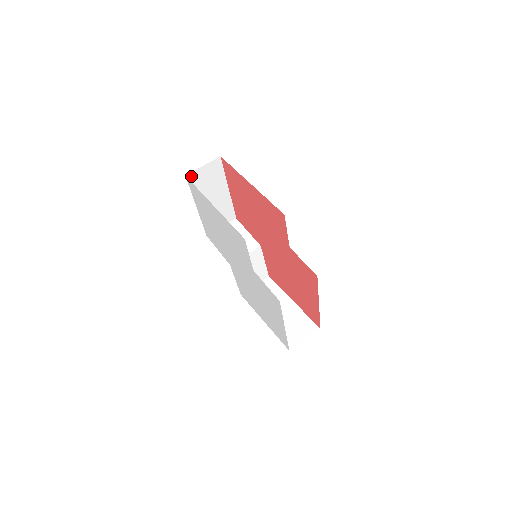
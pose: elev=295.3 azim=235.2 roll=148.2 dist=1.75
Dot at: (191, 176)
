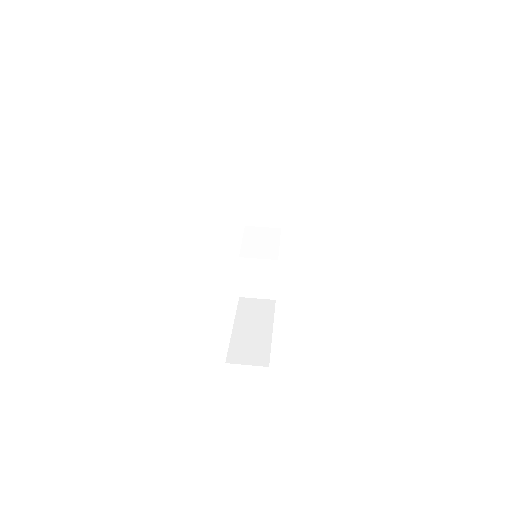
Dot at: (250, 154)
